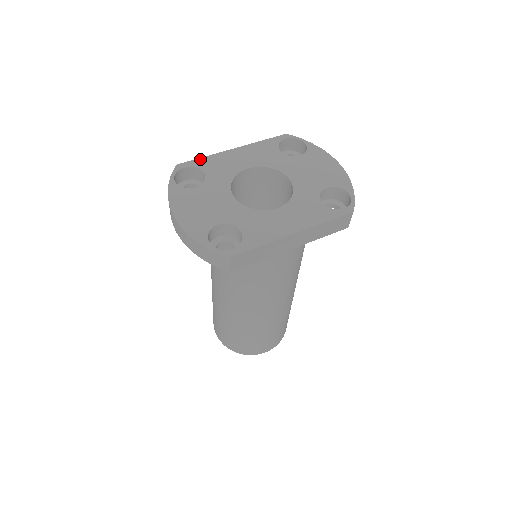
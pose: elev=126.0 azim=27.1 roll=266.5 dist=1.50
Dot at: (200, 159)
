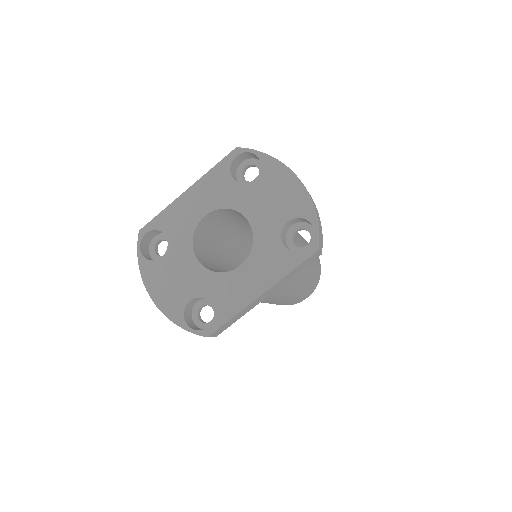
Dot at: (158, 217)
